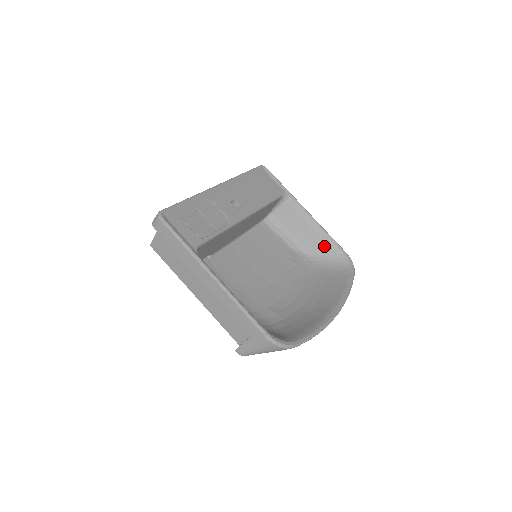
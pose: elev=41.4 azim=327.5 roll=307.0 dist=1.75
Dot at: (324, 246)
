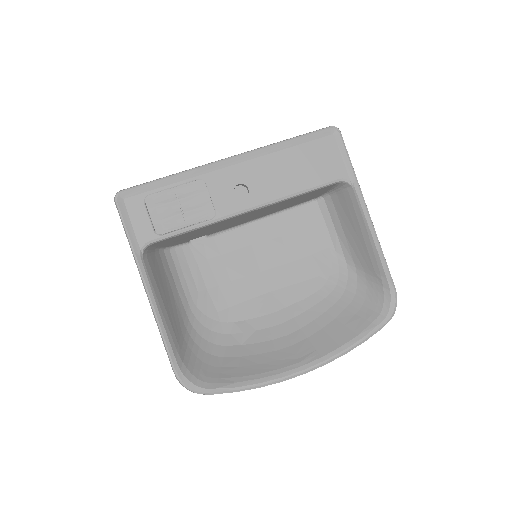
Dot at: (372, 268)
